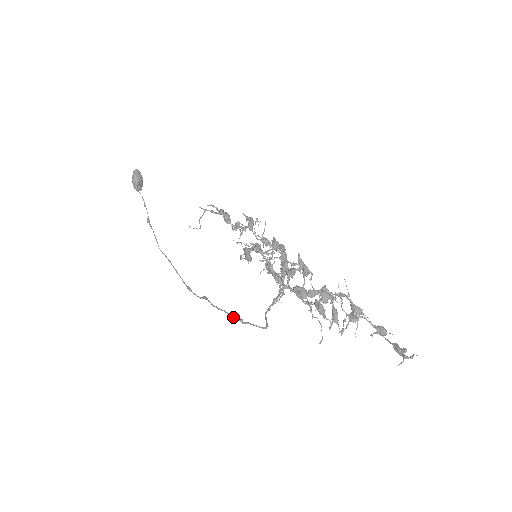
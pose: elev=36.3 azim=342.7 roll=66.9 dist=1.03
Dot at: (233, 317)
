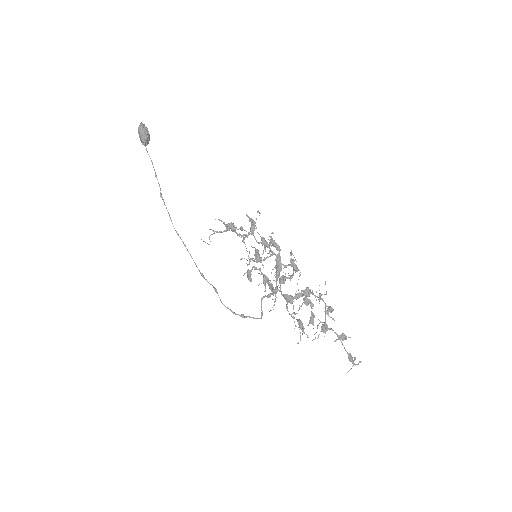
Dot at: occluded
